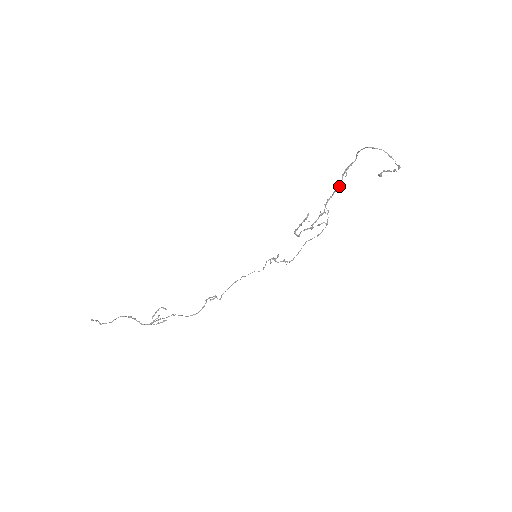
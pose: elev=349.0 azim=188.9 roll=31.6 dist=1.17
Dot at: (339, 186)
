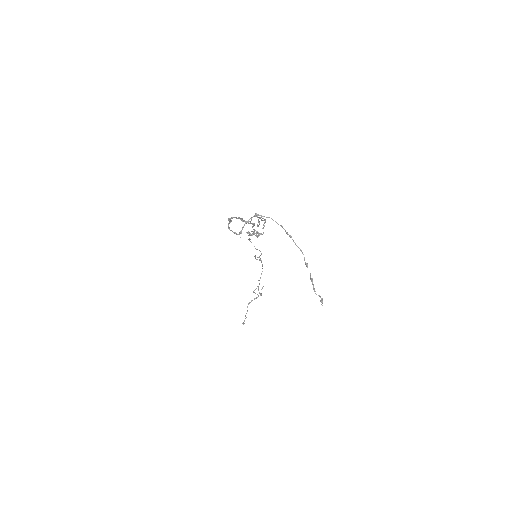
Dot at: occluded
